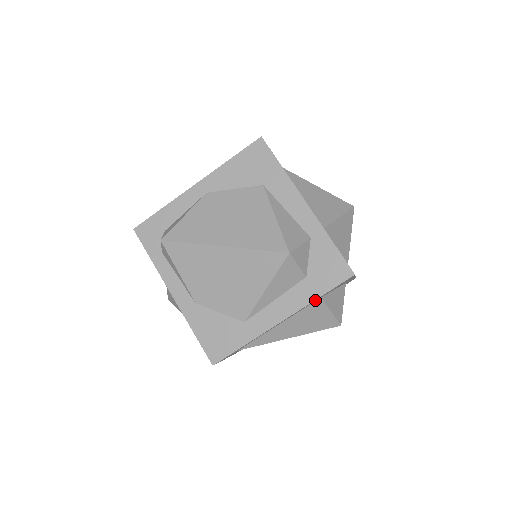
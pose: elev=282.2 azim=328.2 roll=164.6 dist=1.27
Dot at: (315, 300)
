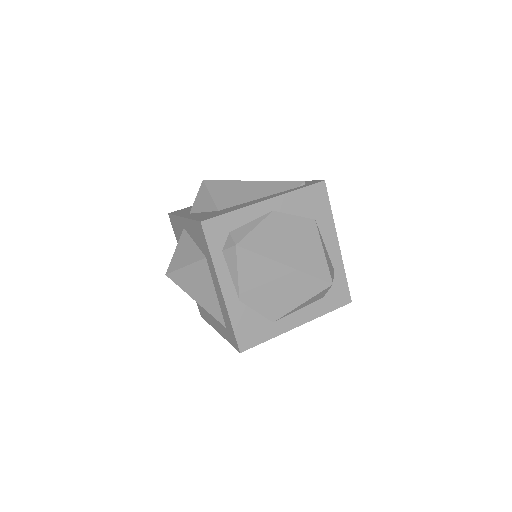
Dot at: occluded
